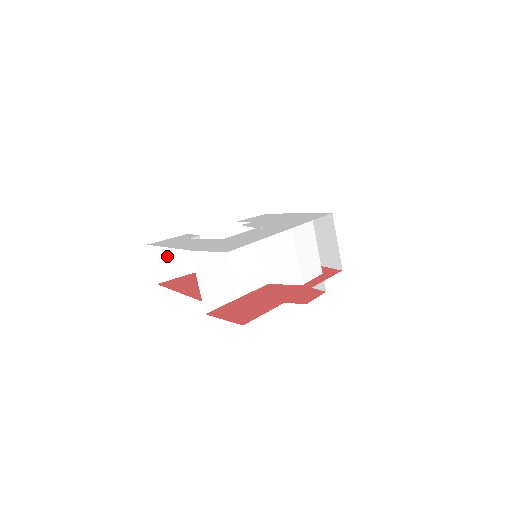
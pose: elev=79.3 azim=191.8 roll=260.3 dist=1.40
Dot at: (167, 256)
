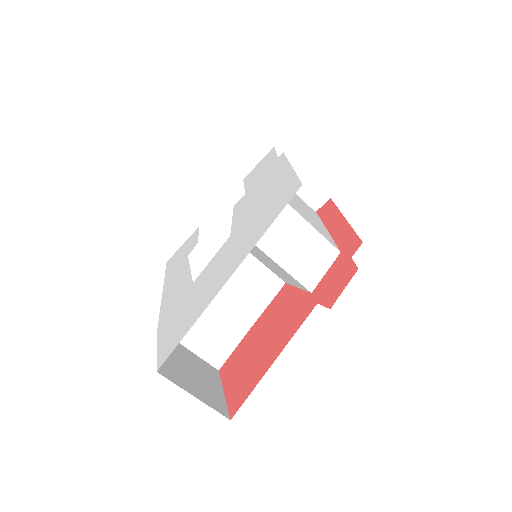
Dot at: (194, 259)
